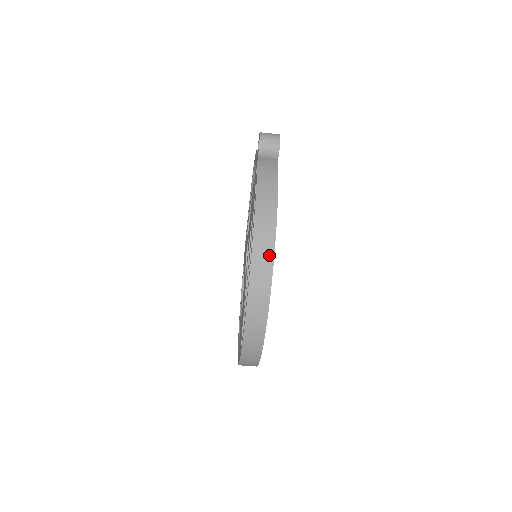
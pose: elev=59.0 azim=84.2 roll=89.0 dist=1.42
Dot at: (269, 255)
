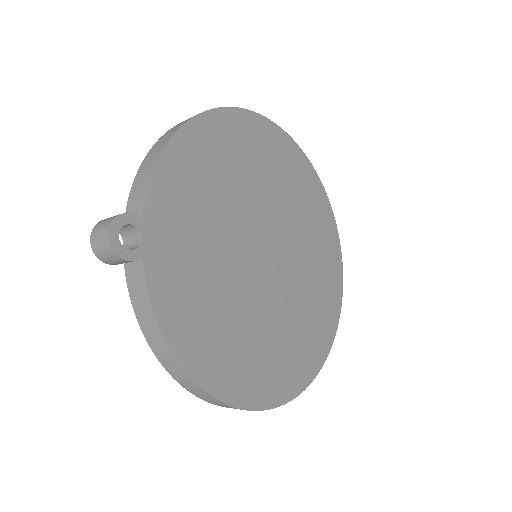
Dot at: (209, 397)
